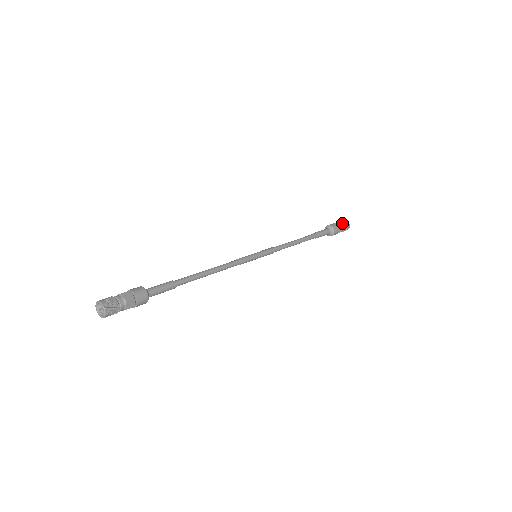
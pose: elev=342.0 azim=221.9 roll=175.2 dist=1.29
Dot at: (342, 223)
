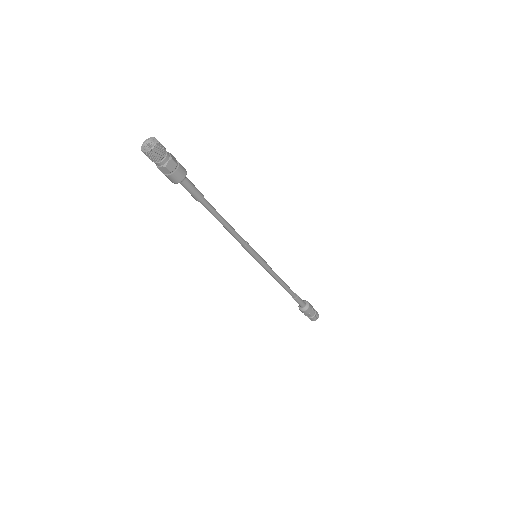
Dot at: occluded
